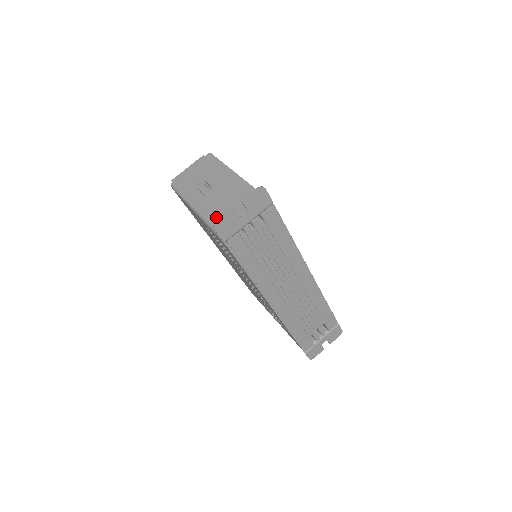
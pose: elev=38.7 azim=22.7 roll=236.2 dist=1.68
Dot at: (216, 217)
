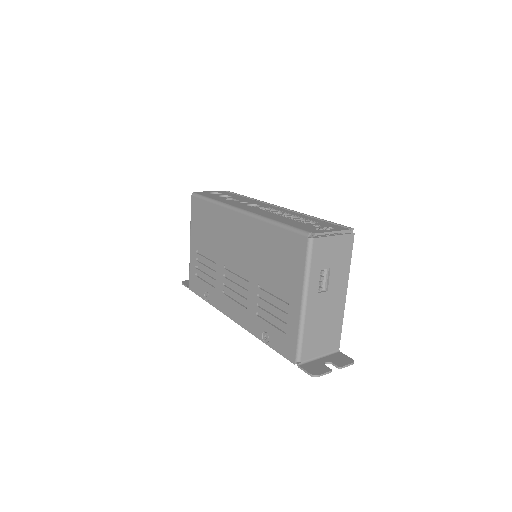
Dot at: (310, 331)
